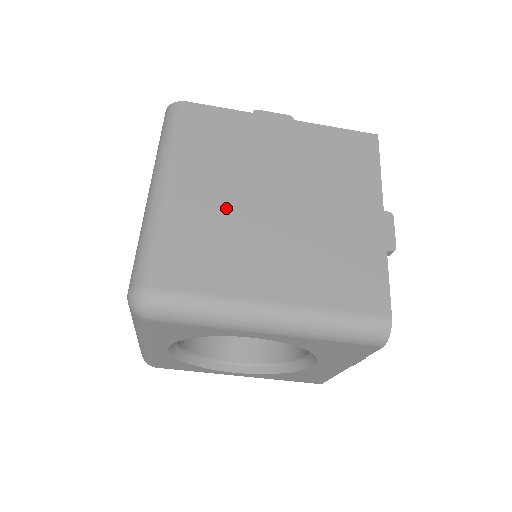
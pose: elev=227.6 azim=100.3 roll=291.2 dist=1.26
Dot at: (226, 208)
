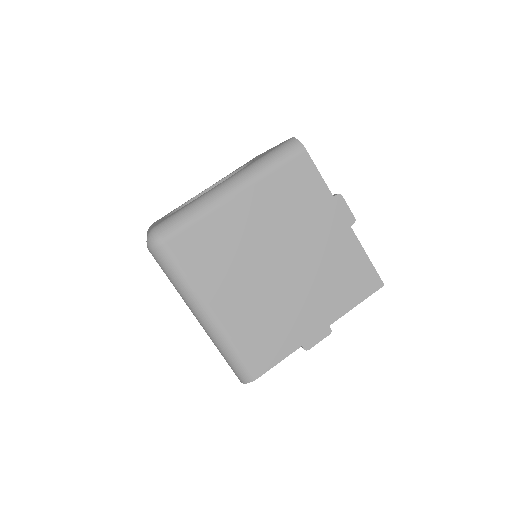
Dot at: (249, 239)
